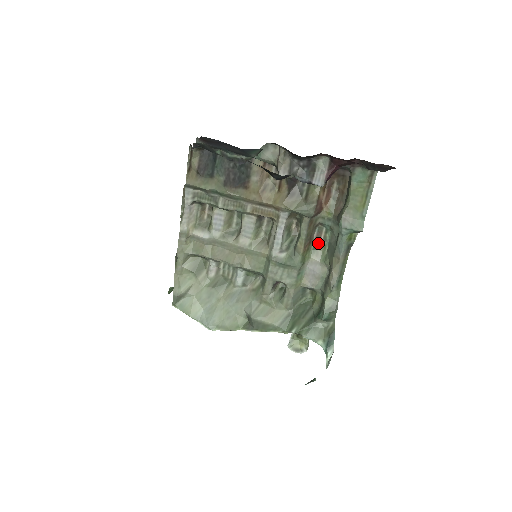
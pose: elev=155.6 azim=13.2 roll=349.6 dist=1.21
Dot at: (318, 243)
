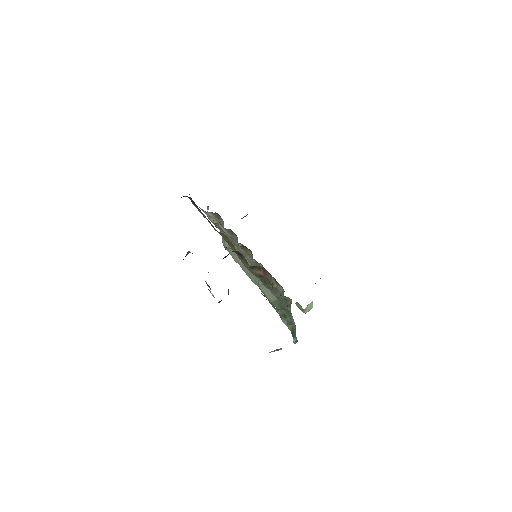
Dot at: (278, 283)
